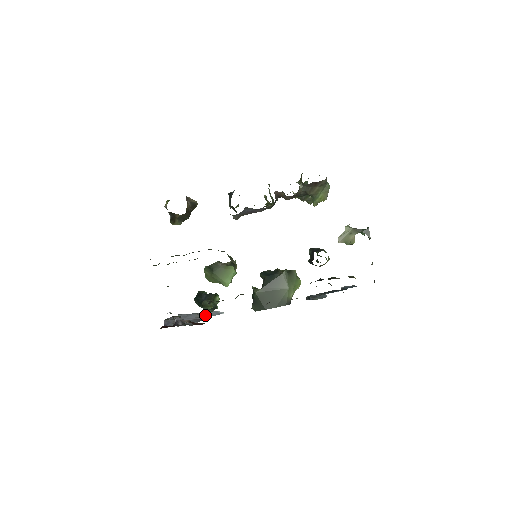
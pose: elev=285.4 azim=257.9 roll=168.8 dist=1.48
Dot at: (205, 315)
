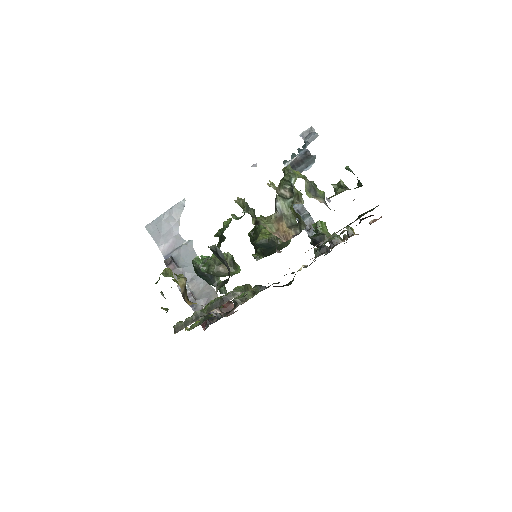
Dot at: (174, 218)
